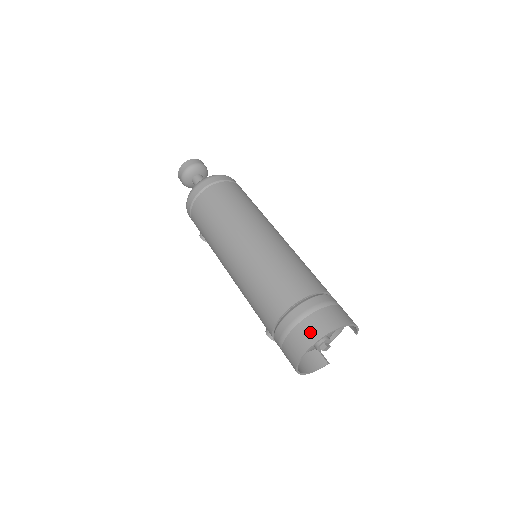
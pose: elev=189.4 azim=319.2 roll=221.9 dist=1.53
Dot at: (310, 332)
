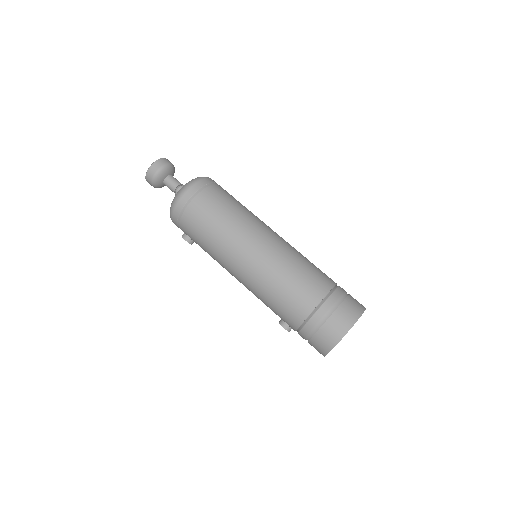
Dot at: (346, 318)
